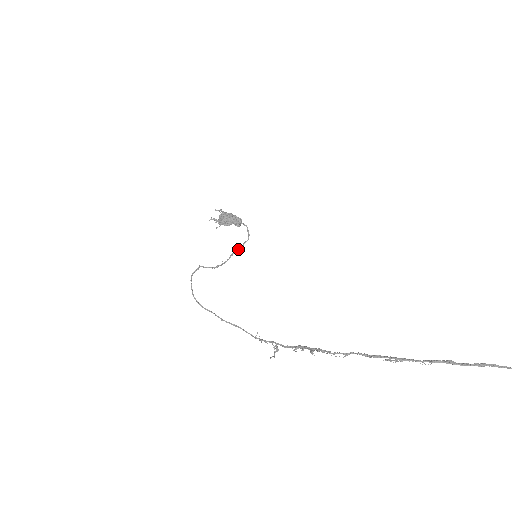
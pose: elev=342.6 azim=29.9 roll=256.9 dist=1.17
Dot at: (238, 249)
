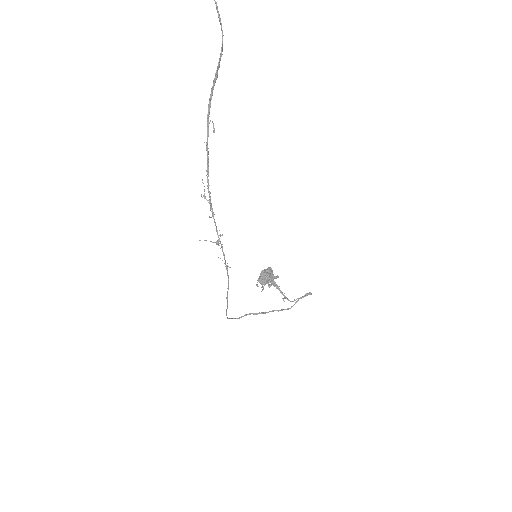
Dot at: (296, 301)
